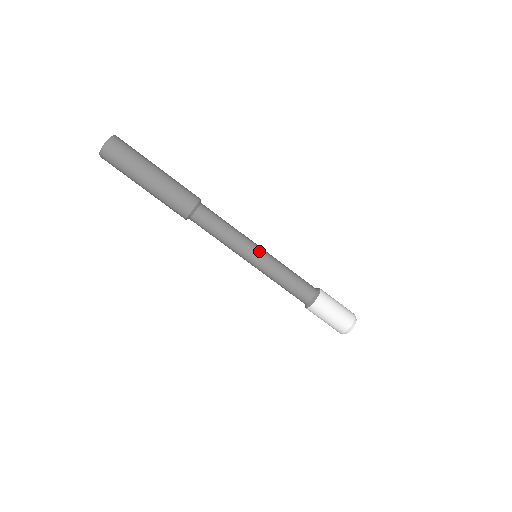
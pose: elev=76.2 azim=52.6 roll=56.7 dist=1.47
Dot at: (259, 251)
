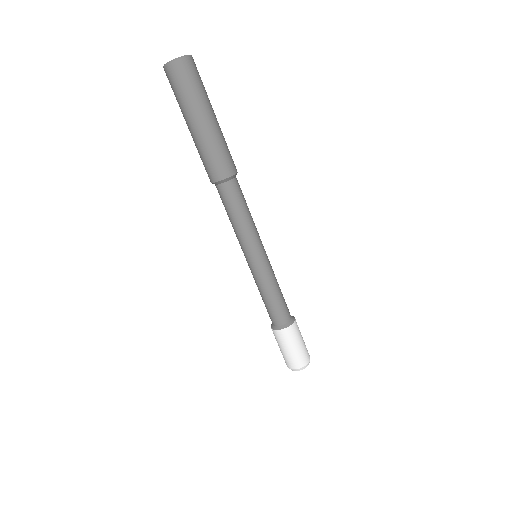
Dot at: (257, 257)
